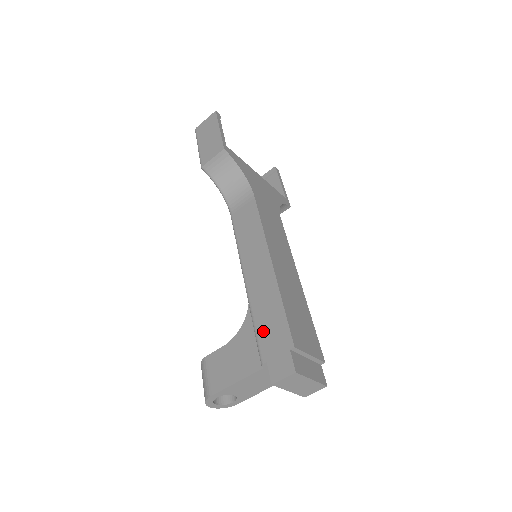
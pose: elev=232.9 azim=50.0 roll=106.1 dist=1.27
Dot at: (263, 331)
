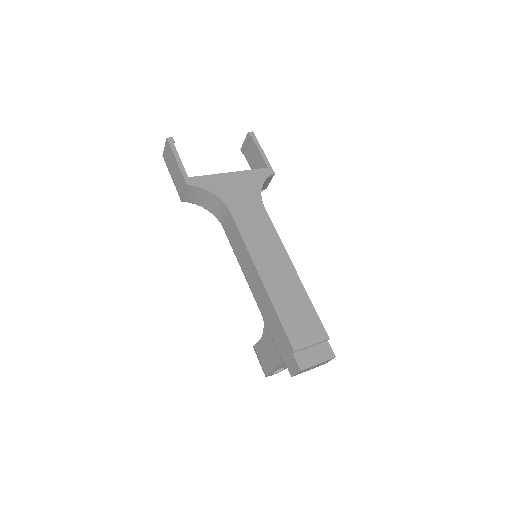
Dot at: (274, 336)
